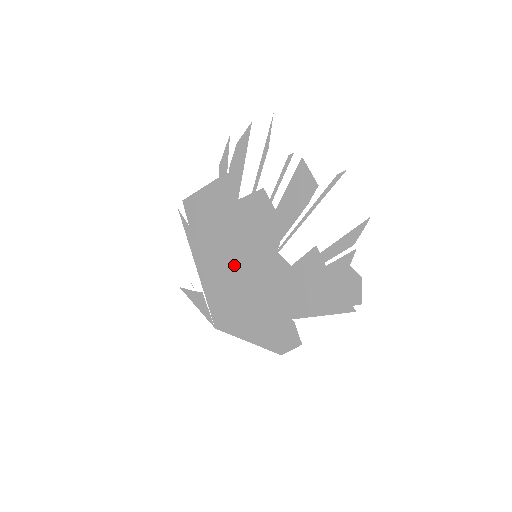
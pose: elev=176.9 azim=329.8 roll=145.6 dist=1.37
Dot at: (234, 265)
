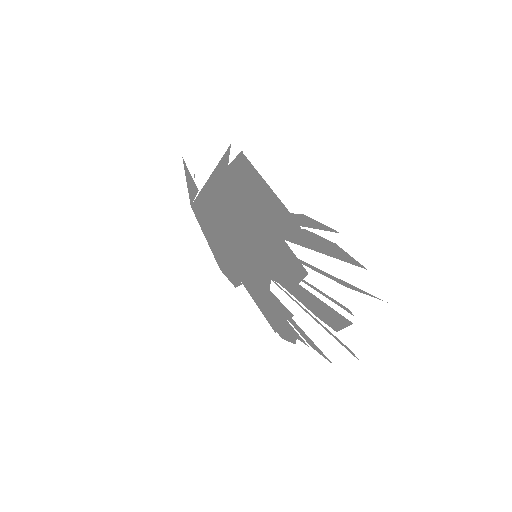
Dot at: (237, 230)
